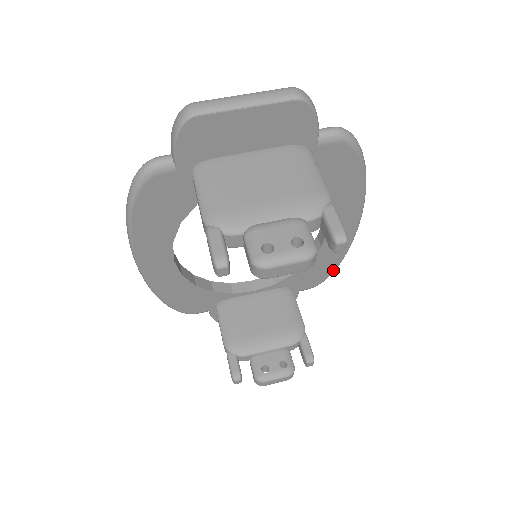
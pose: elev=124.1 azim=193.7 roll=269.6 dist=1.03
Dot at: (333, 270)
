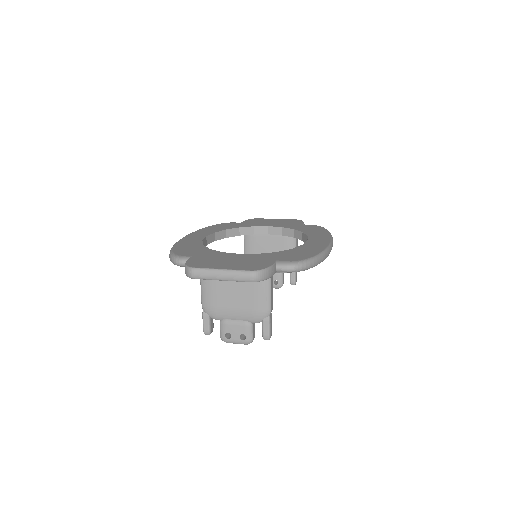
Dot at: occluded
